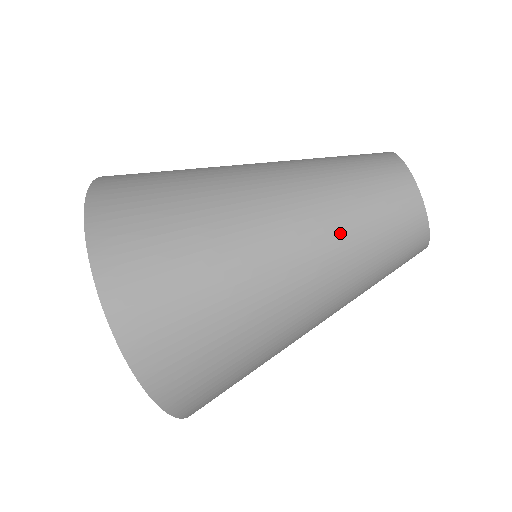
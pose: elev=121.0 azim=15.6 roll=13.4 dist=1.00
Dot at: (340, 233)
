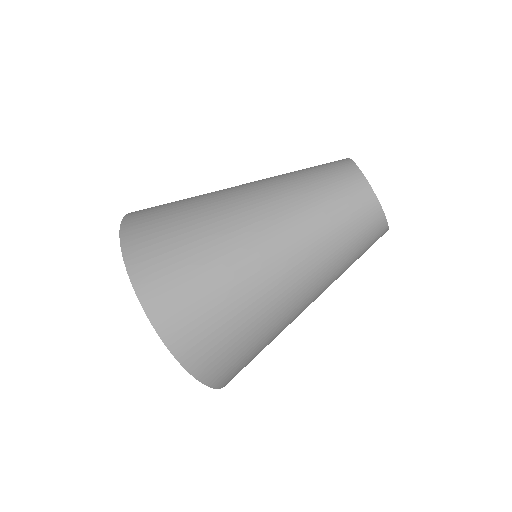
Dot at: (311, 227)
